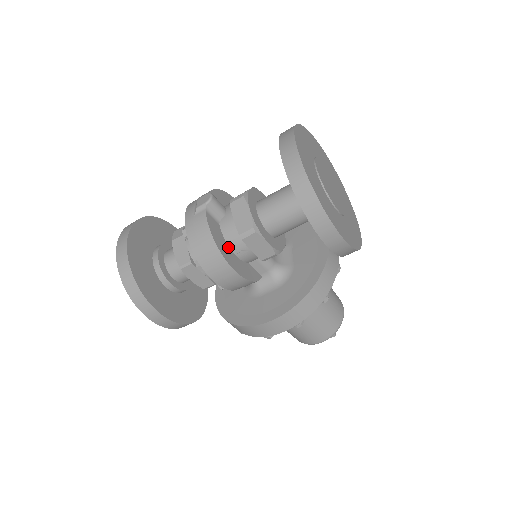
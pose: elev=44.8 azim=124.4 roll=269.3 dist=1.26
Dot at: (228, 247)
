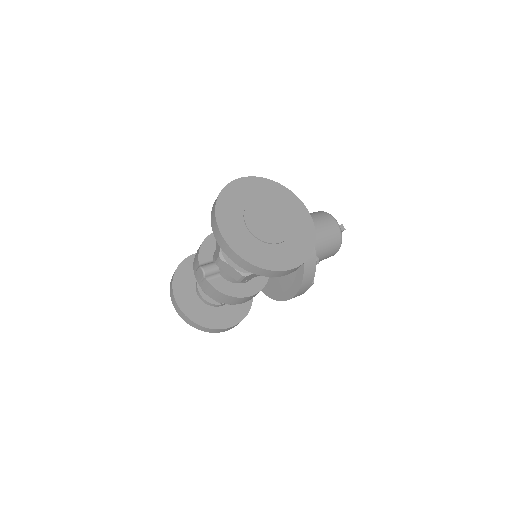
Dot at: (237, 284)
